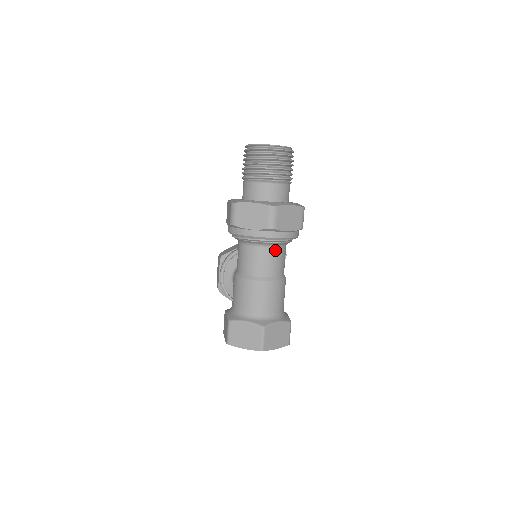
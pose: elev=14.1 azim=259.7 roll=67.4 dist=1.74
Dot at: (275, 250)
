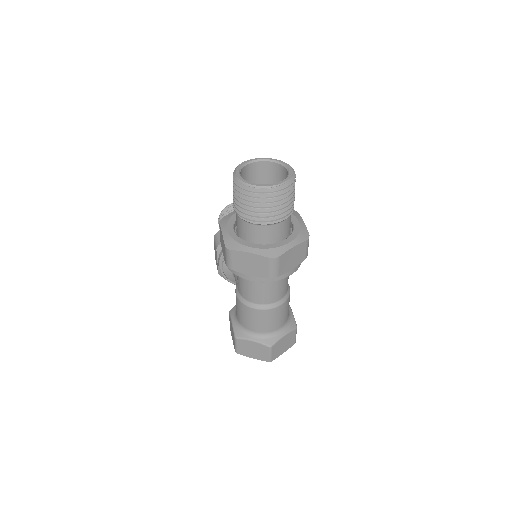
Dot at: (278, 281)
